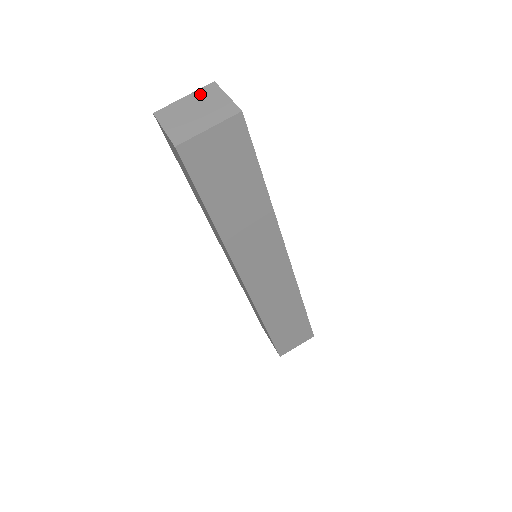
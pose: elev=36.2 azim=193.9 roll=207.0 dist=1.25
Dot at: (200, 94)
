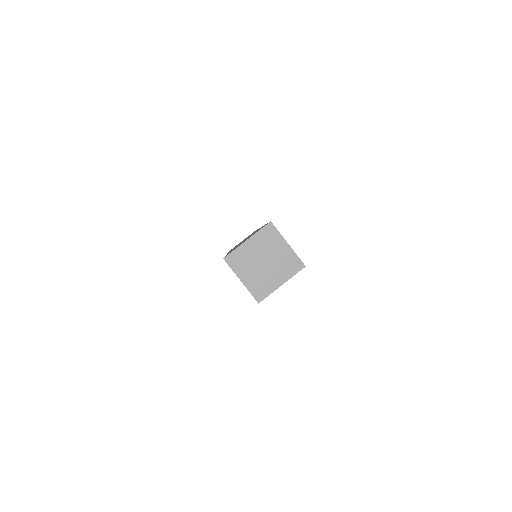
Dot at: (262, 238)
